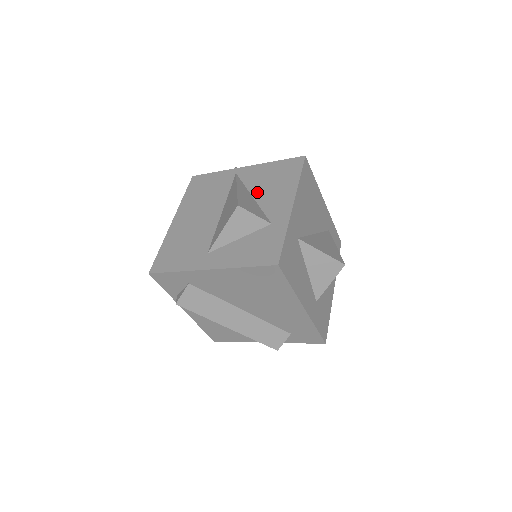
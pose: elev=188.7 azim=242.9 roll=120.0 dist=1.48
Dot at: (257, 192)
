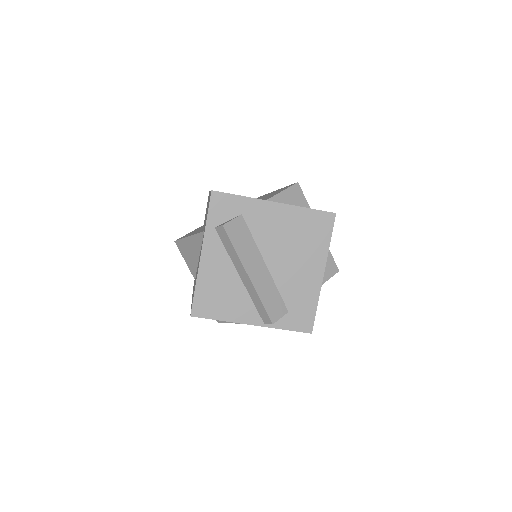
Dot at: occluded
